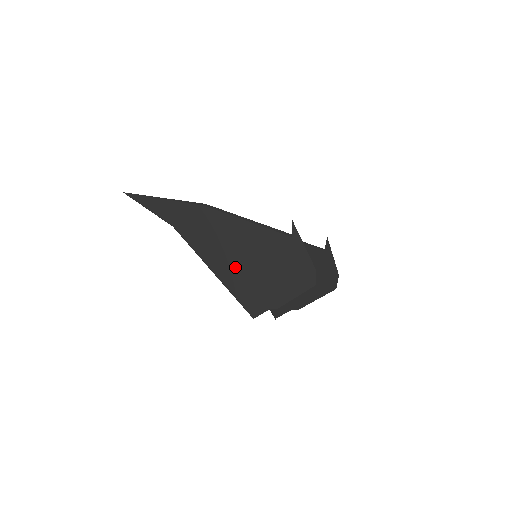
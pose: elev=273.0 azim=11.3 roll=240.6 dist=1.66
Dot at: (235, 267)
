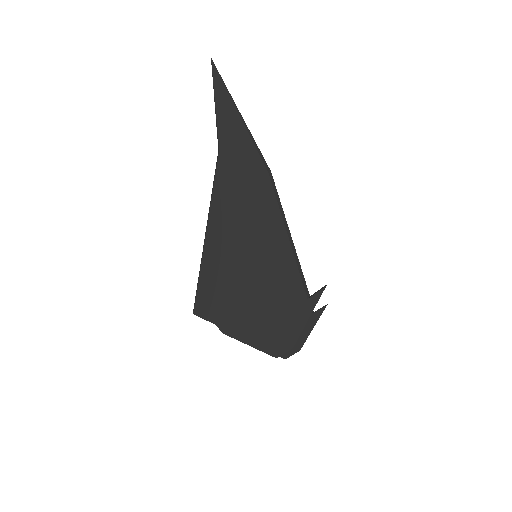
Dot at: (230, 256)
